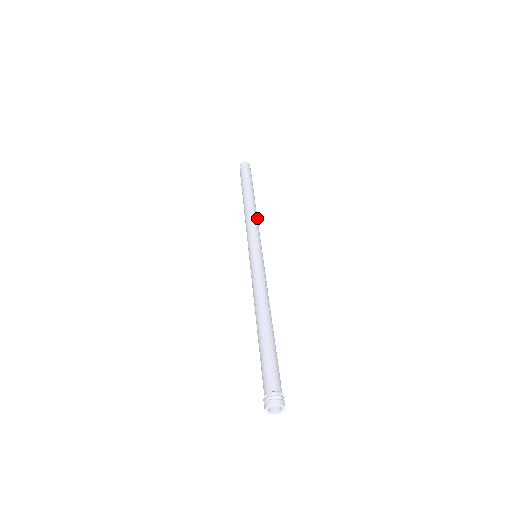
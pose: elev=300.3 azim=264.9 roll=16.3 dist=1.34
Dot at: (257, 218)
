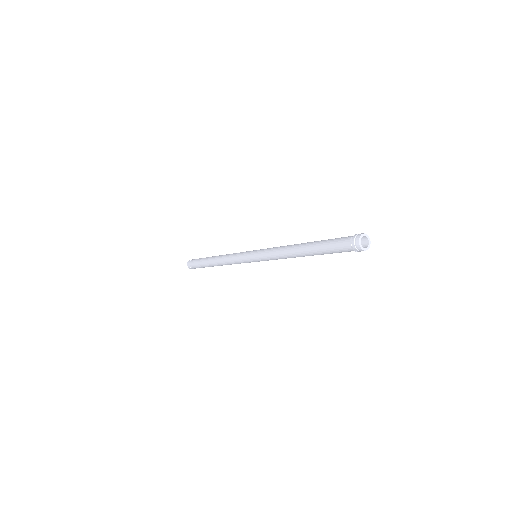
Dot at: occluded
